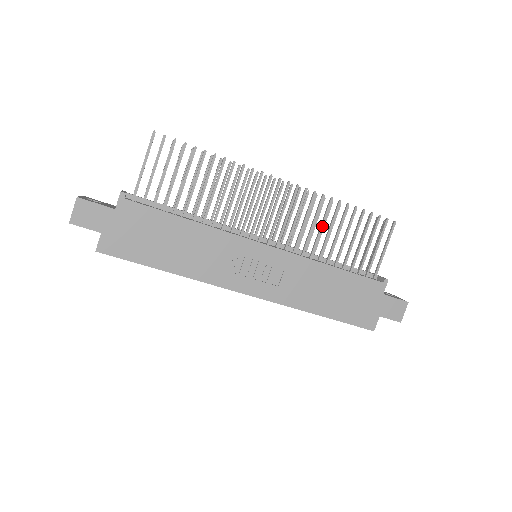
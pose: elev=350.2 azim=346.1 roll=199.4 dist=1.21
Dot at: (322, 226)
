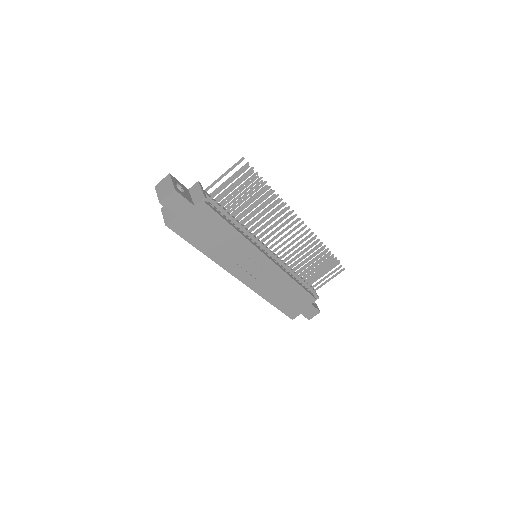
Dot at: (305, 257)
